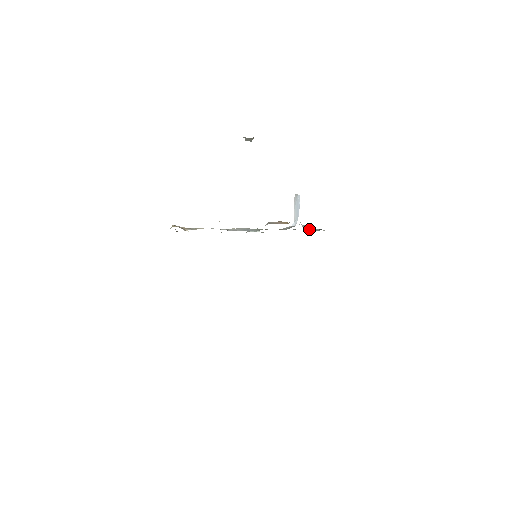
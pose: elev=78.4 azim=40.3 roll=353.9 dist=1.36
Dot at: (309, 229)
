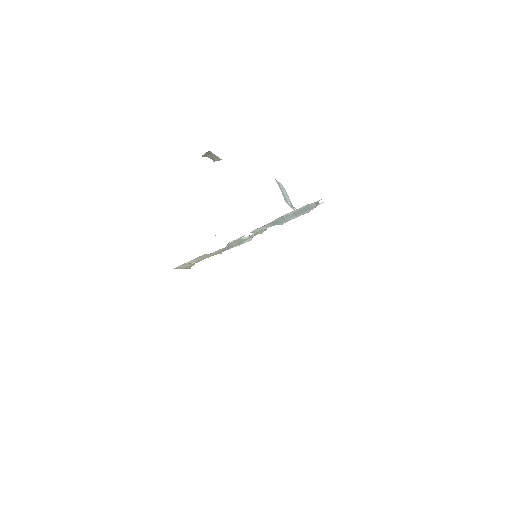
Dot at: occluded
